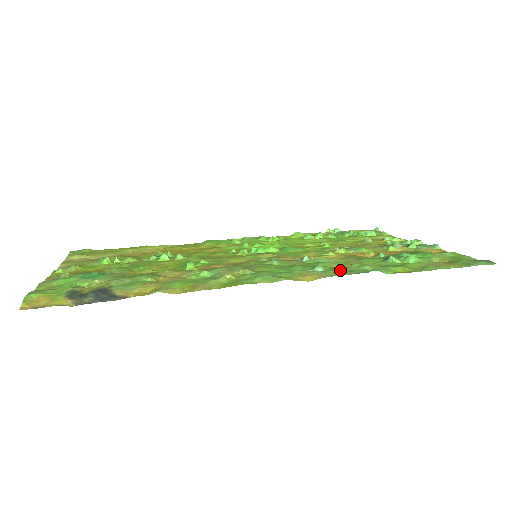
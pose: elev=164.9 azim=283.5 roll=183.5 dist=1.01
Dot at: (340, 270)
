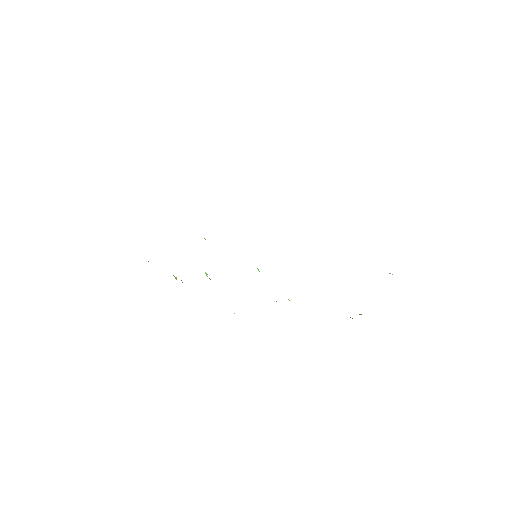
Dot at: occluded
